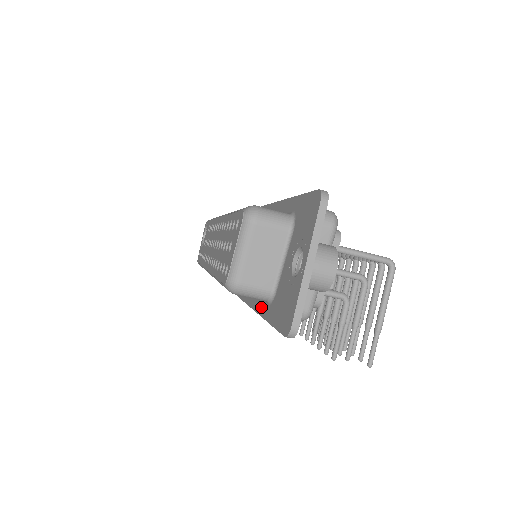
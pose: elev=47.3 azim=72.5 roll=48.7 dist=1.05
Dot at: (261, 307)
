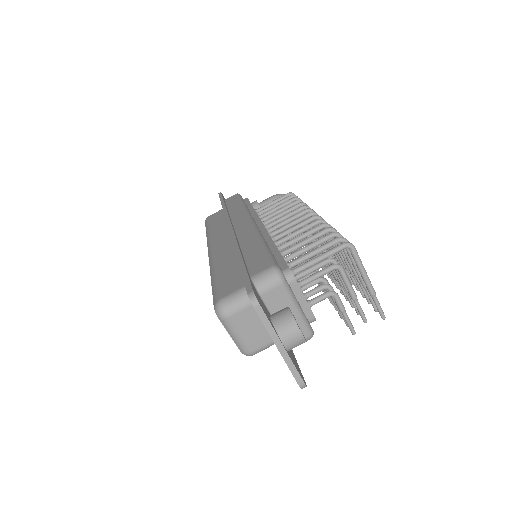
Dot at: occluded
